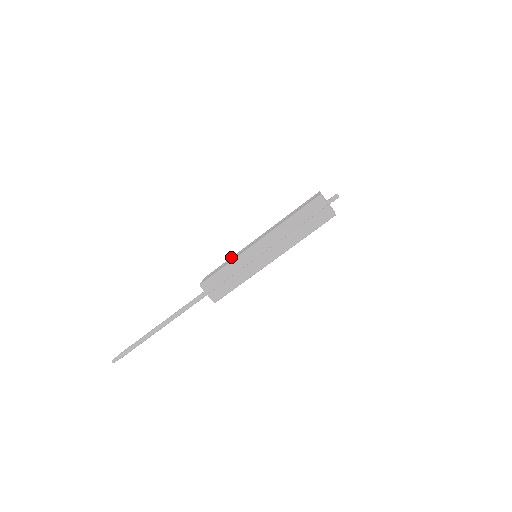
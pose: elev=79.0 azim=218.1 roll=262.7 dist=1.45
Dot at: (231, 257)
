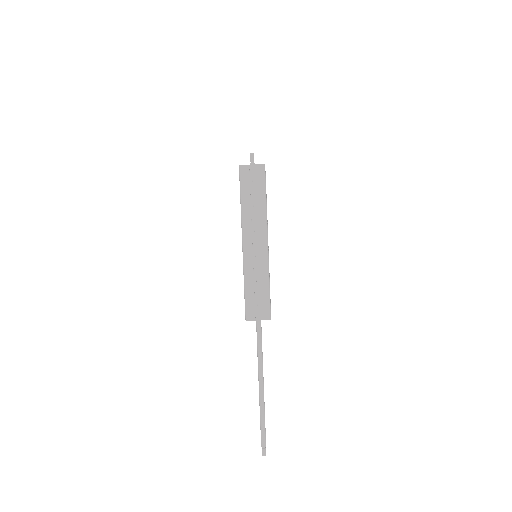
Dot at: occluded
